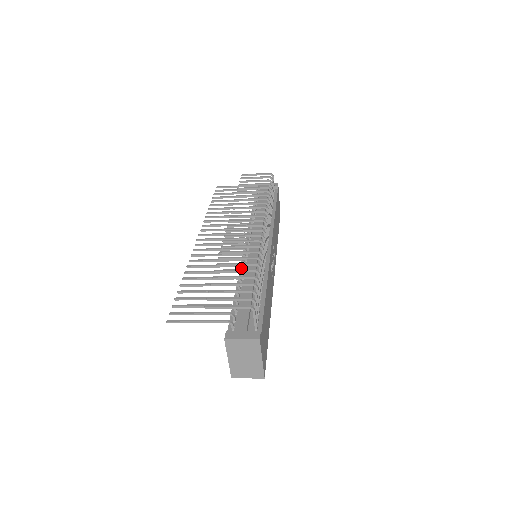
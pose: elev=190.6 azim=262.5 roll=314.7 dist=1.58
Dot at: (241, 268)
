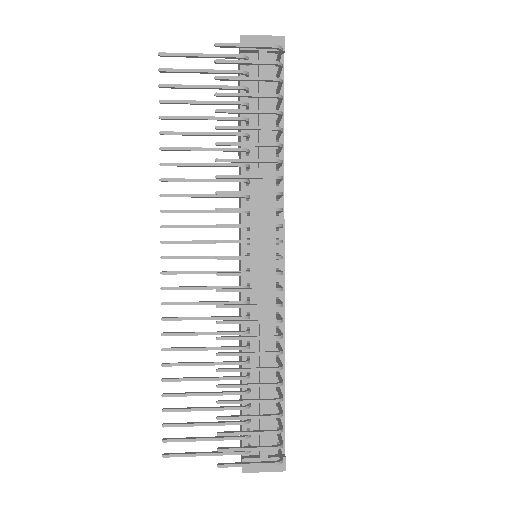
Dot at: (246, 333)
